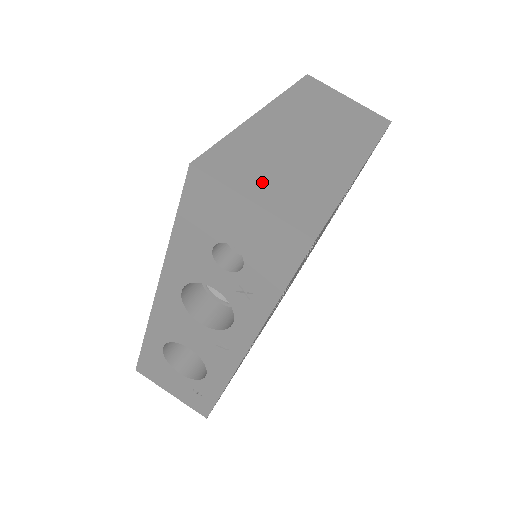
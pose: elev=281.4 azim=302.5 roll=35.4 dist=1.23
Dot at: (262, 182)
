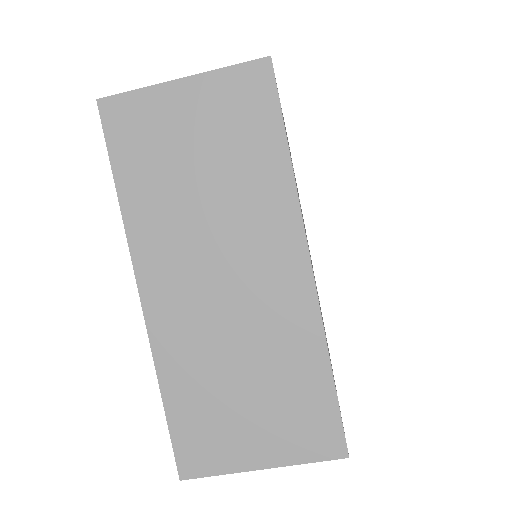
Dot at: (247, 431)
